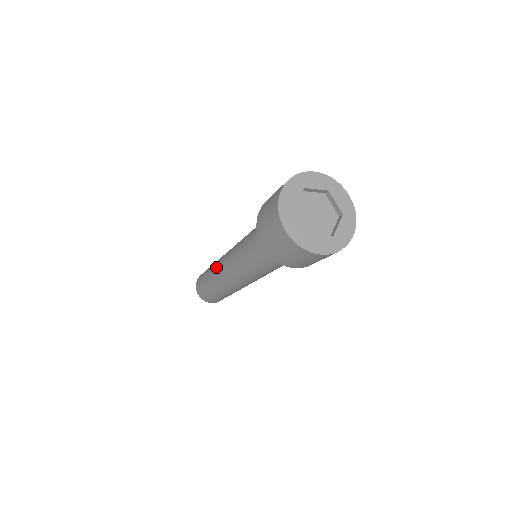
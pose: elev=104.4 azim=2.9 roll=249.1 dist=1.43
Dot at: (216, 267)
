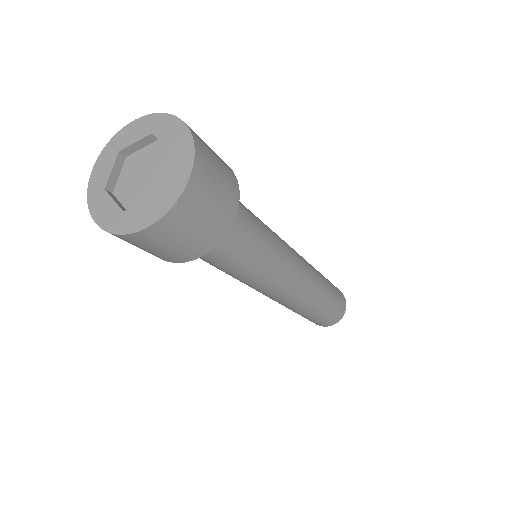
Dot at: occluded
